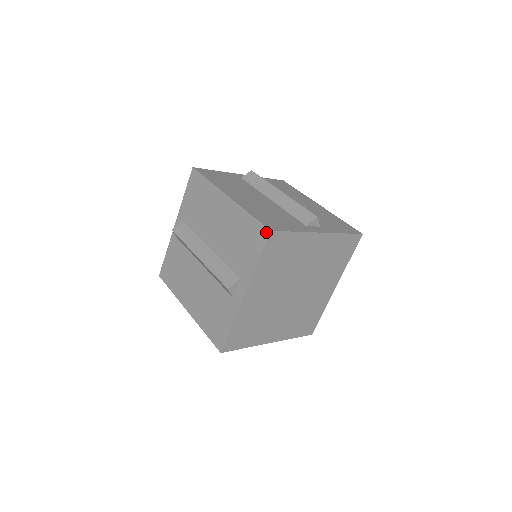
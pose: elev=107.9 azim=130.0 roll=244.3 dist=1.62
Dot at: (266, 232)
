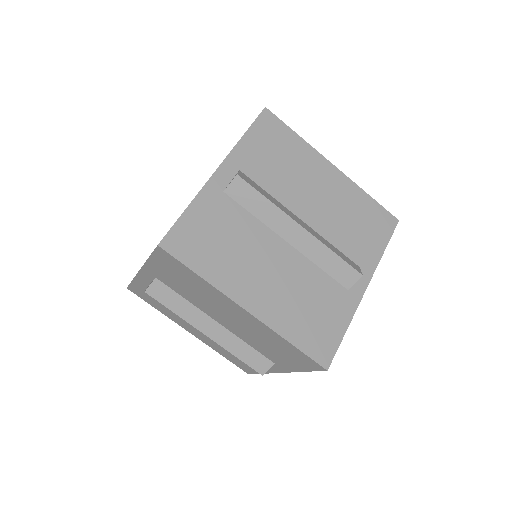
Dot at: (320, 368)
